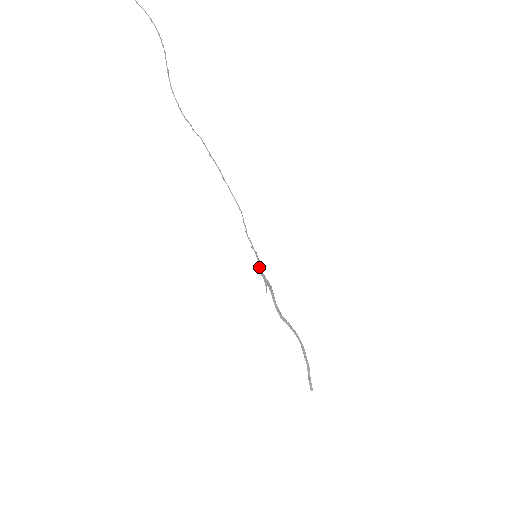
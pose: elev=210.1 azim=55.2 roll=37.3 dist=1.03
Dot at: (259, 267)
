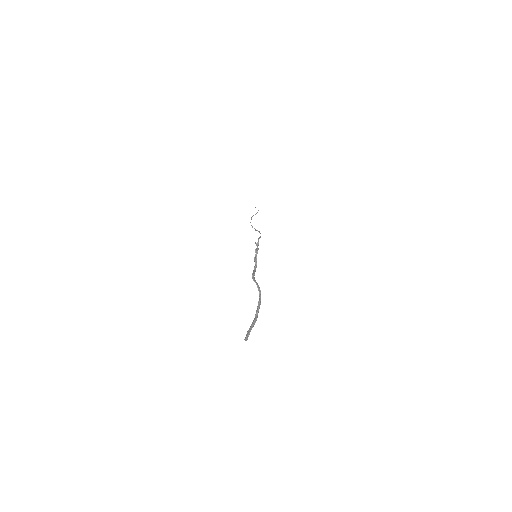
Dot at: (255, 255)
